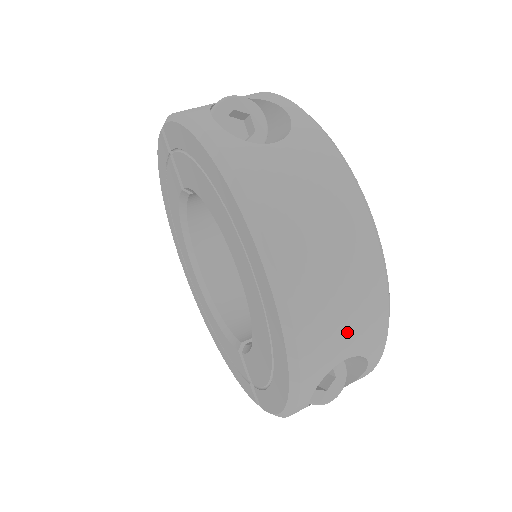
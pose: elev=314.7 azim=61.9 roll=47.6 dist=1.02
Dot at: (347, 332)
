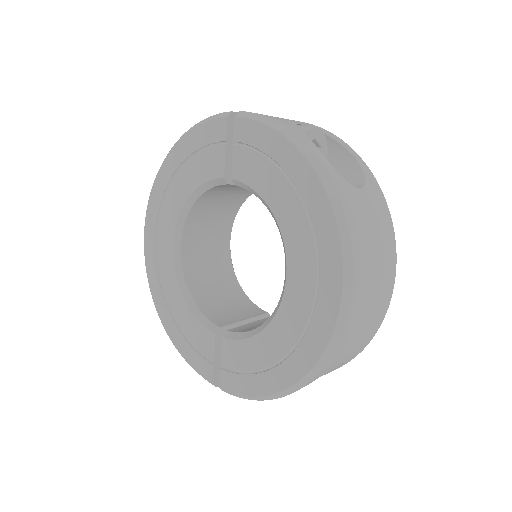
Dot at: (355, 345)
